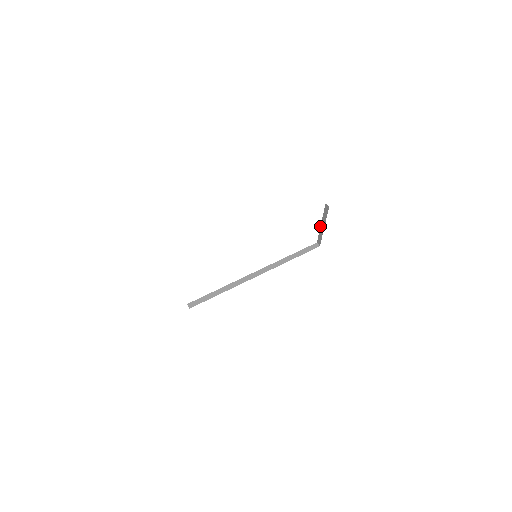
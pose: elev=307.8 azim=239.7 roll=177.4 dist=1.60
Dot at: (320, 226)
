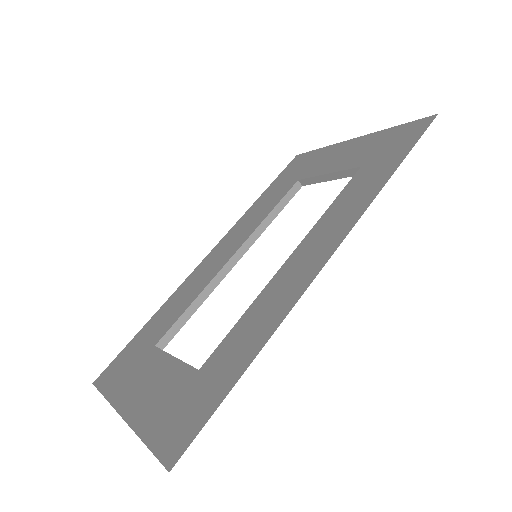
Dot at: (323, 174)
